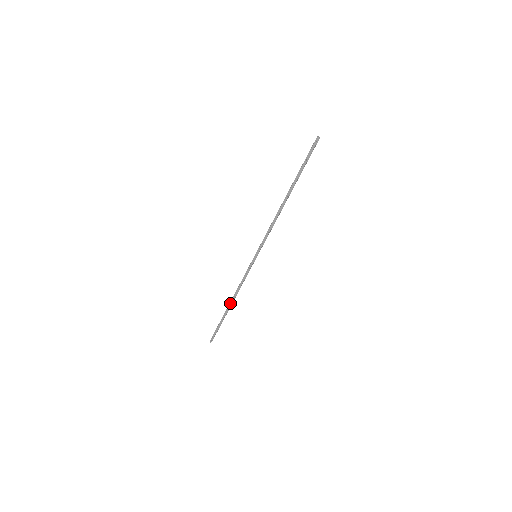
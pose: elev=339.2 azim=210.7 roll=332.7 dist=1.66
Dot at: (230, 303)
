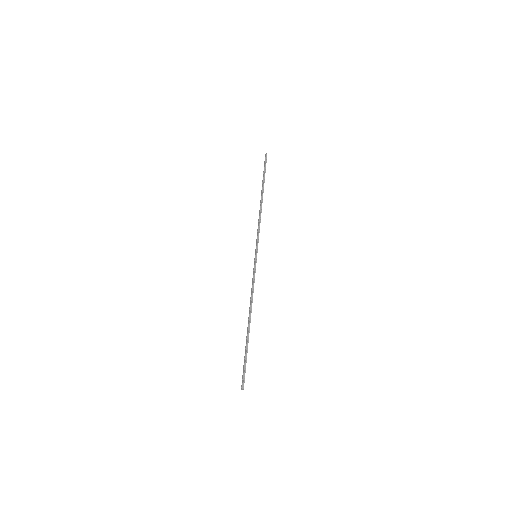
Dot at: (248, 319)
